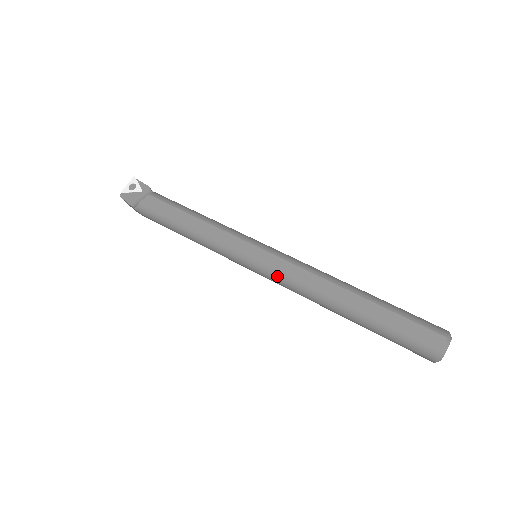
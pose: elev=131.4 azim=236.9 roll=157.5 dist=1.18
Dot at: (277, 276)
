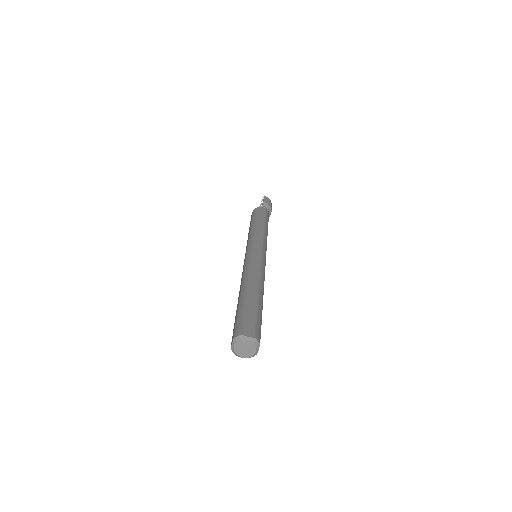
Dot at: occluded
